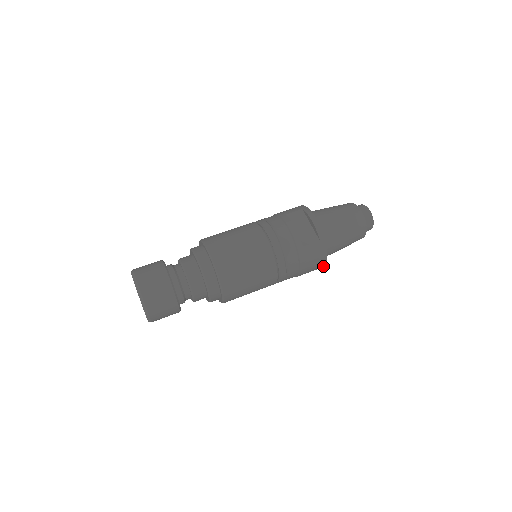
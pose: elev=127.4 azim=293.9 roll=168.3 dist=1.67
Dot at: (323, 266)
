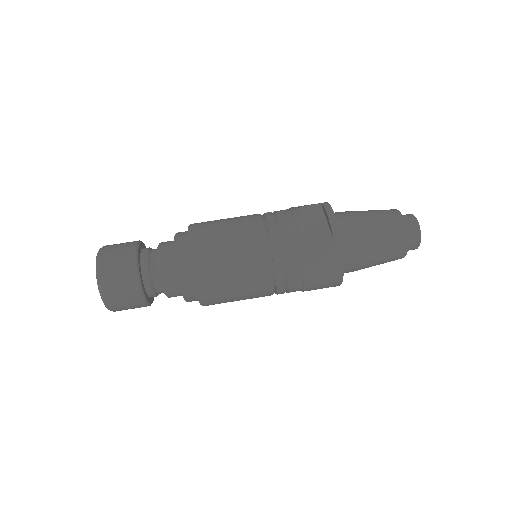
Dot at: (341, 281)
